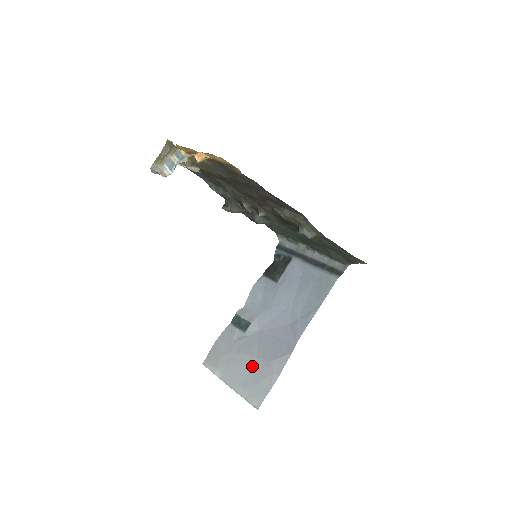
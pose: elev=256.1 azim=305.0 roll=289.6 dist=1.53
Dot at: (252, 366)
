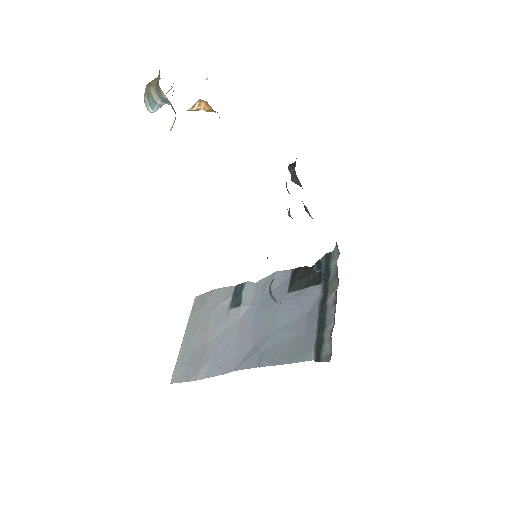
Dot at: (201, 345)
